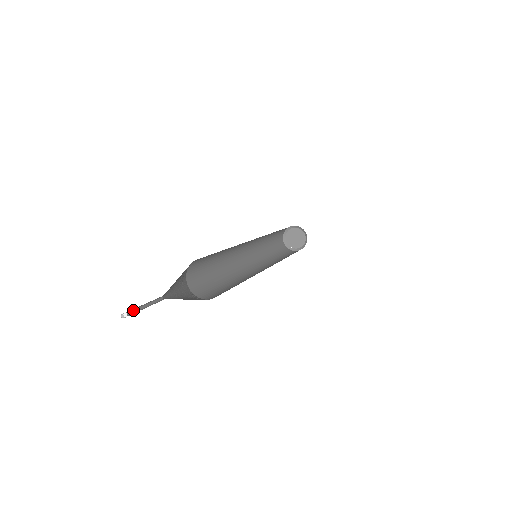
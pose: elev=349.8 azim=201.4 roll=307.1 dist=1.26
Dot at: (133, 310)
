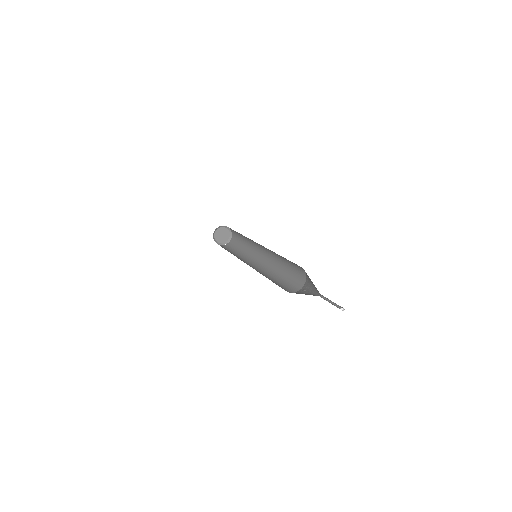
Dot at: (336, 305)
